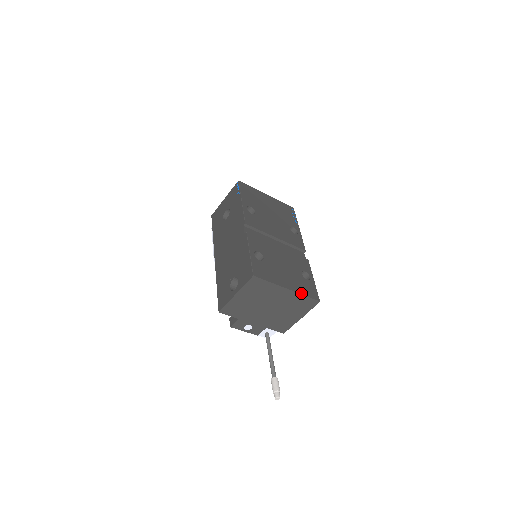
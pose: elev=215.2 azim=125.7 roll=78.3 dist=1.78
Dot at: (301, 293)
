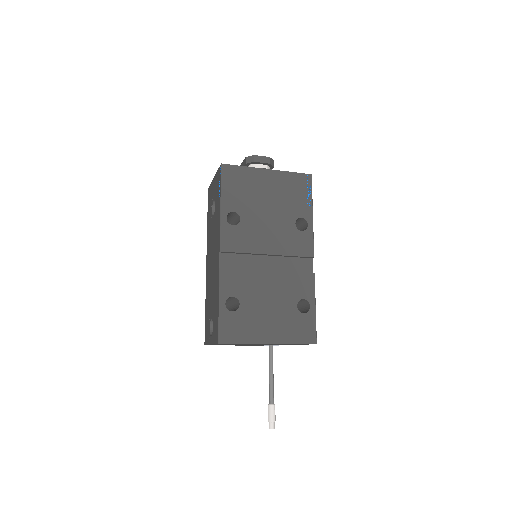
Dot at: (288, 342)
